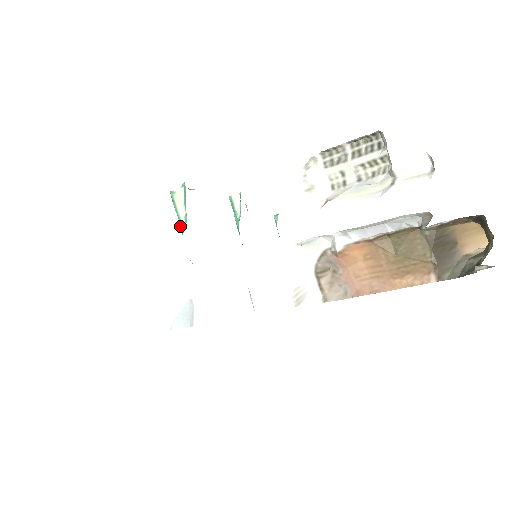
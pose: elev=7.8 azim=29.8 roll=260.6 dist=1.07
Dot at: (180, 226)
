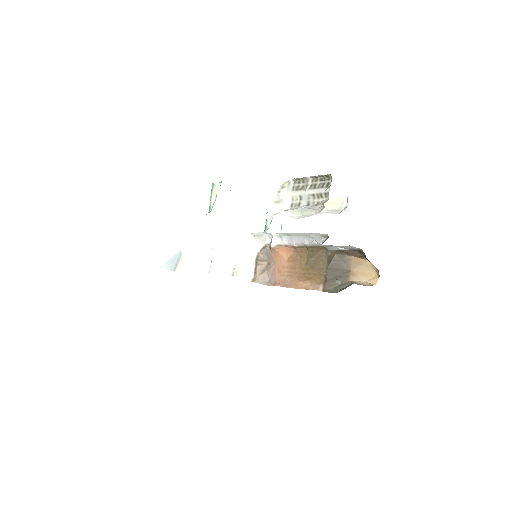
Dot at: (209, 210)
